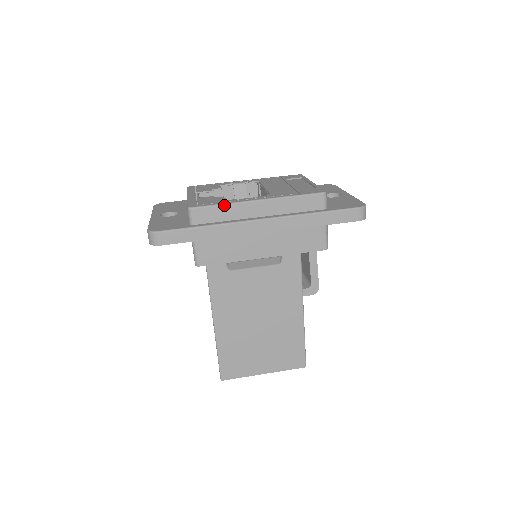
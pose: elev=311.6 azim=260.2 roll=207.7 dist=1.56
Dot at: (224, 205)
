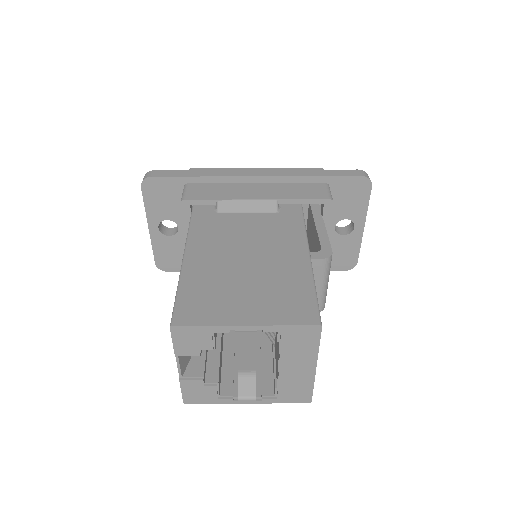
Dot at: (222, 168)
